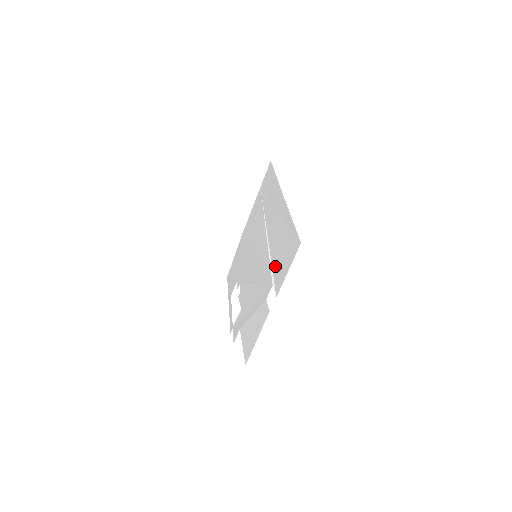
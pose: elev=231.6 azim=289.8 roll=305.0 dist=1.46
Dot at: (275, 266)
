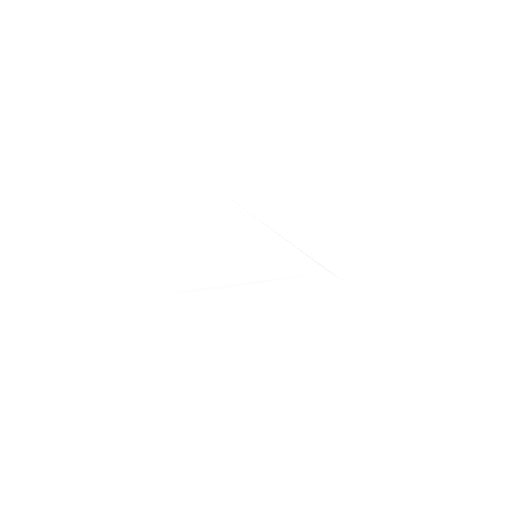
Dot at: (321, 255)
